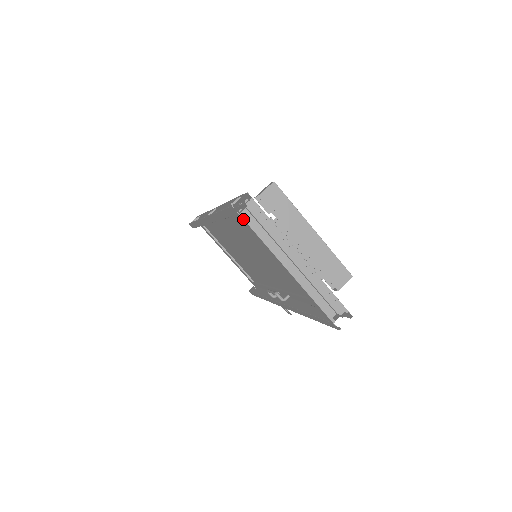
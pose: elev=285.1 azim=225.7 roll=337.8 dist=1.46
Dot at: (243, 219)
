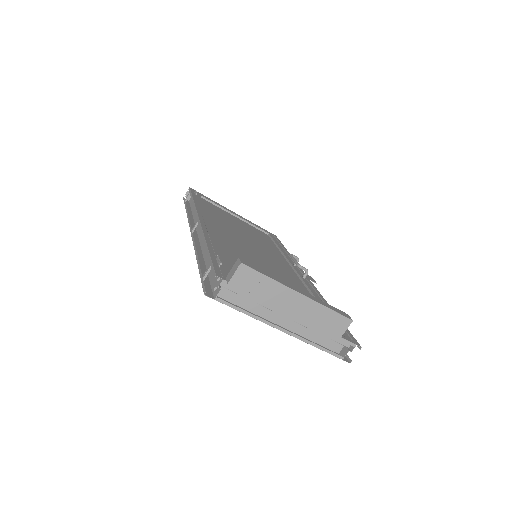
Dot at: (220, 302)
